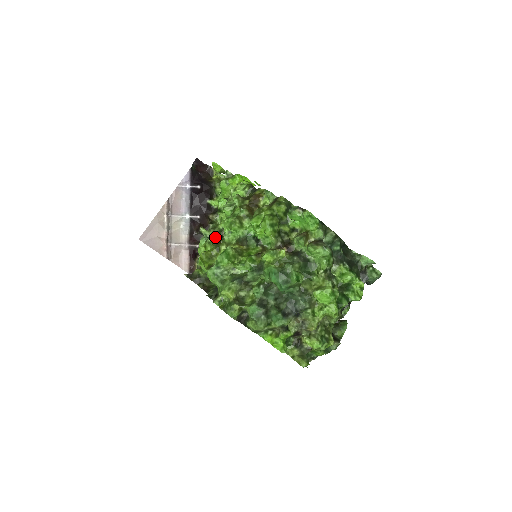
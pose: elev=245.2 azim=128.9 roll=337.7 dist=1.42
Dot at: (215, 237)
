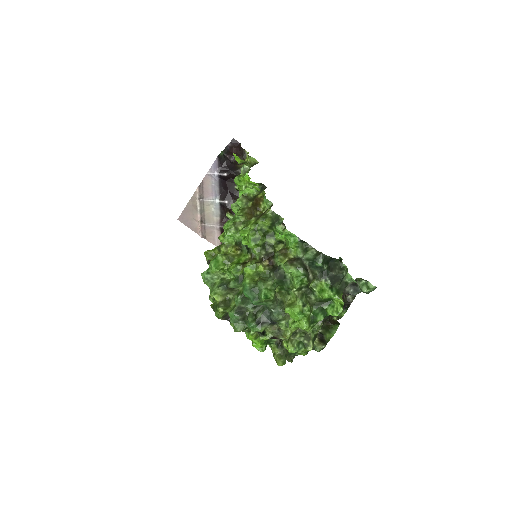
Dot at: occluded
